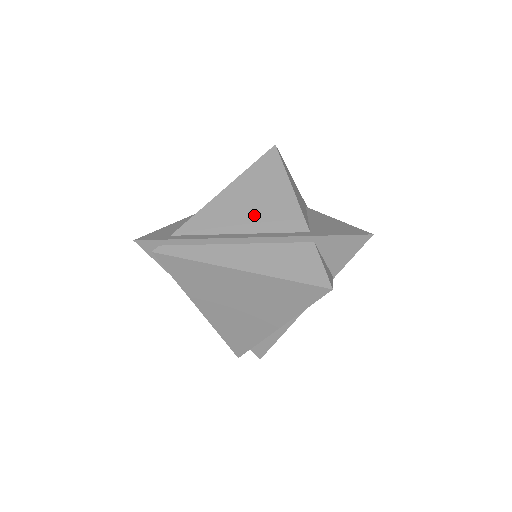
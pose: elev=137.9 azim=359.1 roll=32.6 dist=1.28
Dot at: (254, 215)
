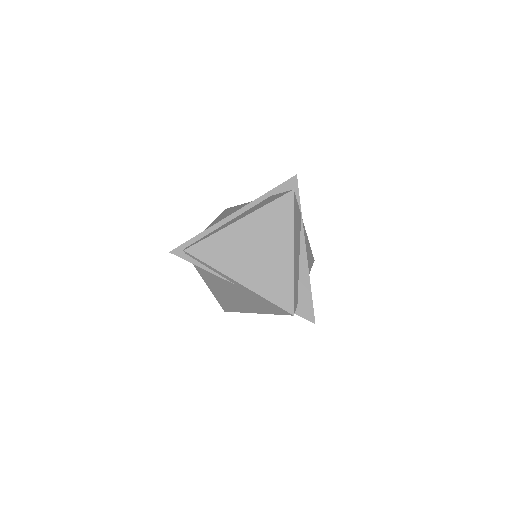
Dot at: occluded
